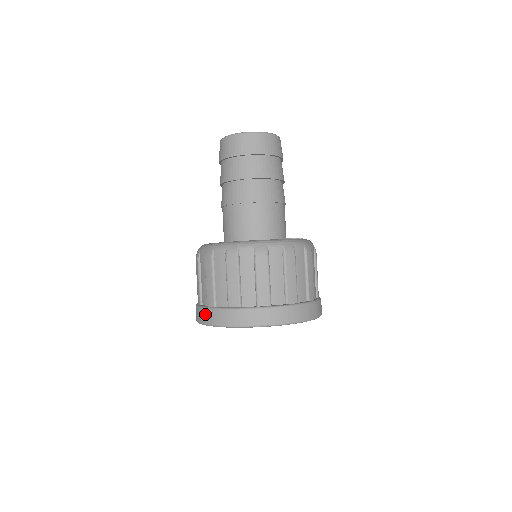
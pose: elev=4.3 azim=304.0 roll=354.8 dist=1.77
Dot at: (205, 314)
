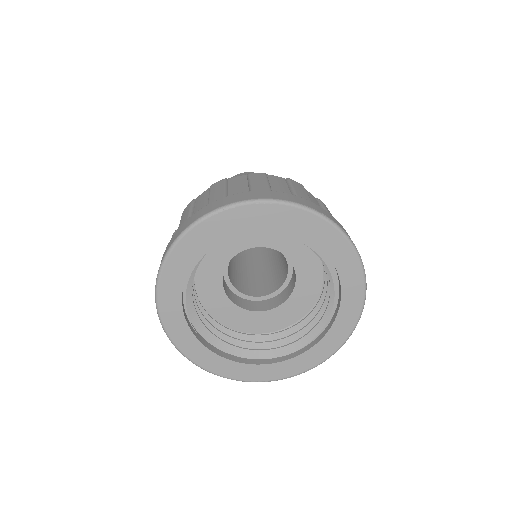
Dot at: (253, 193)
